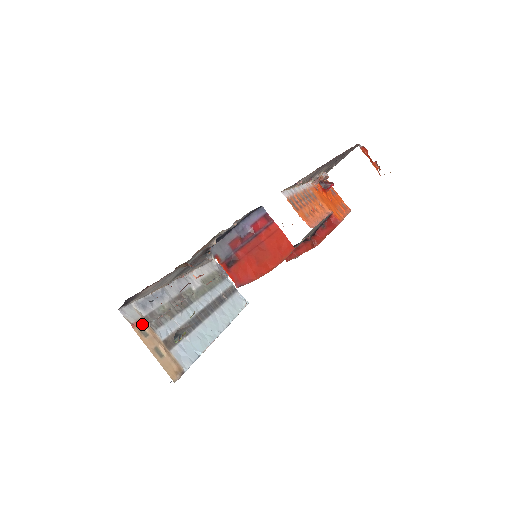
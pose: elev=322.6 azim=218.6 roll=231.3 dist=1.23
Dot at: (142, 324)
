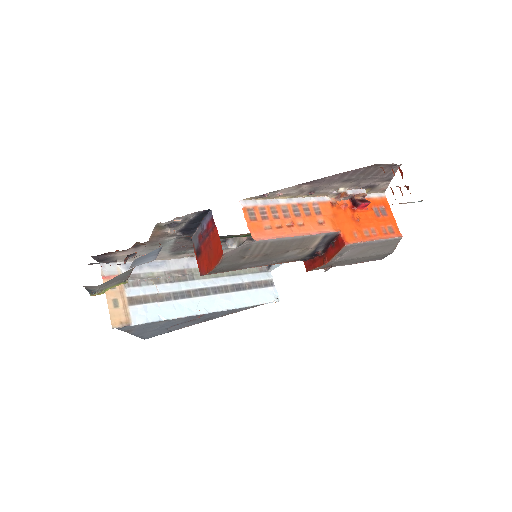
Dot at: occluded
